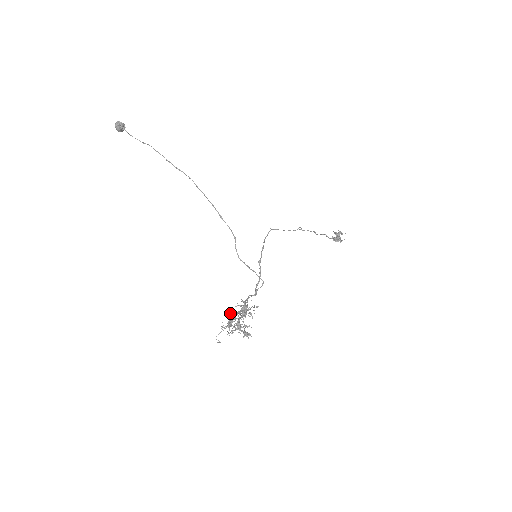
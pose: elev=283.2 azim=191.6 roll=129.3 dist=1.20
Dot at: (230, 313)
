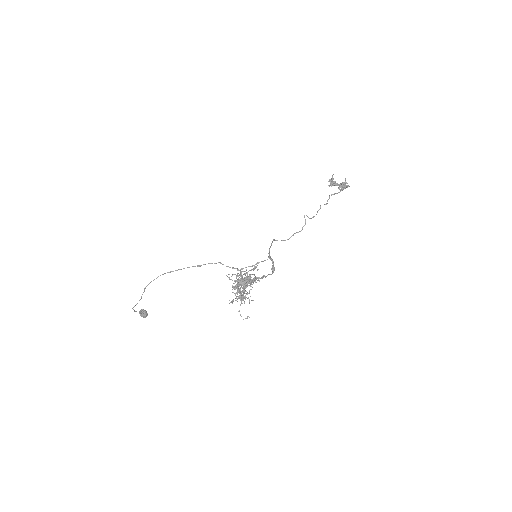
Dot at: occluded
